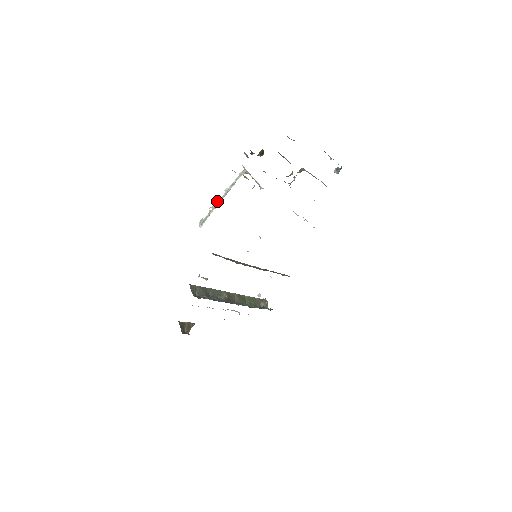
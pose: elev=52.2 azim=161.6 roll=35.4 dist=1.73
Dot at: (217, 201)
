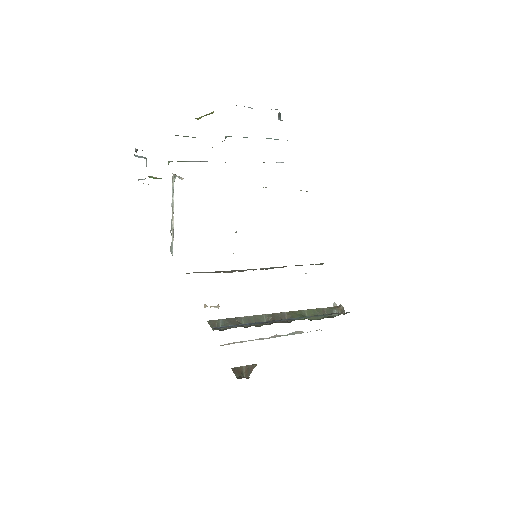
Dot at: (171, 221)
